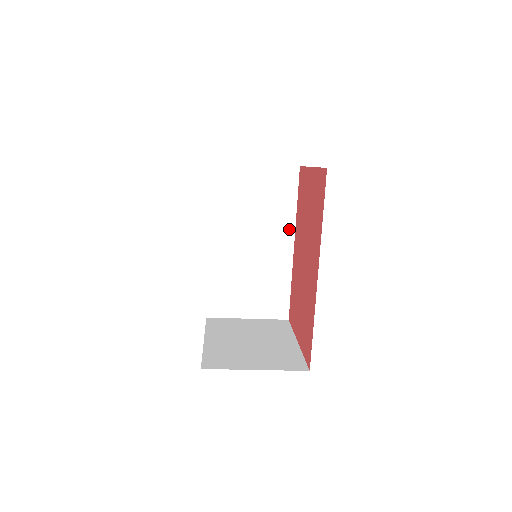
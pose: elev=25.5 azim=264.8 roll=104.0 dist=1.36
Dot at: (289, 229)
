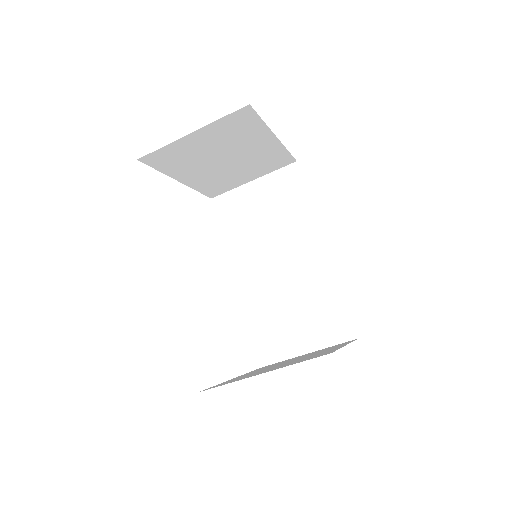
Dot at: (313, 230)
